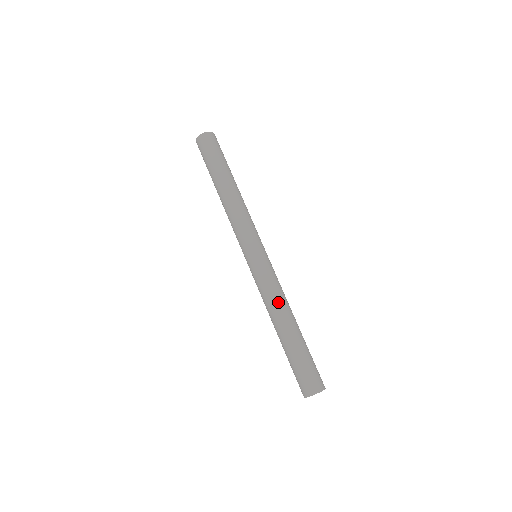
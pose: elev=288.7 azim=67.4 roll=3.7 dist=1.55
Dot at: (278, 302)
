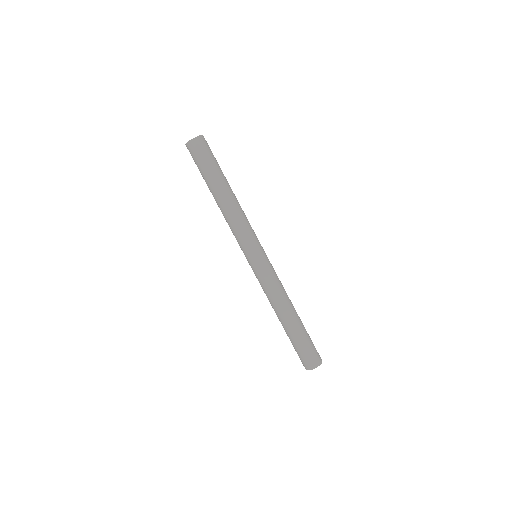
Dot at: (283, 296)
